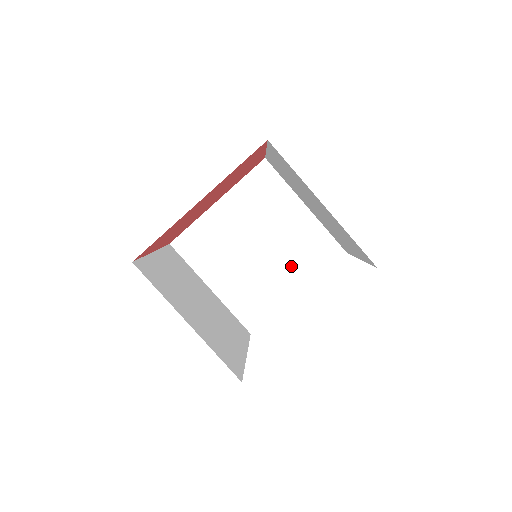
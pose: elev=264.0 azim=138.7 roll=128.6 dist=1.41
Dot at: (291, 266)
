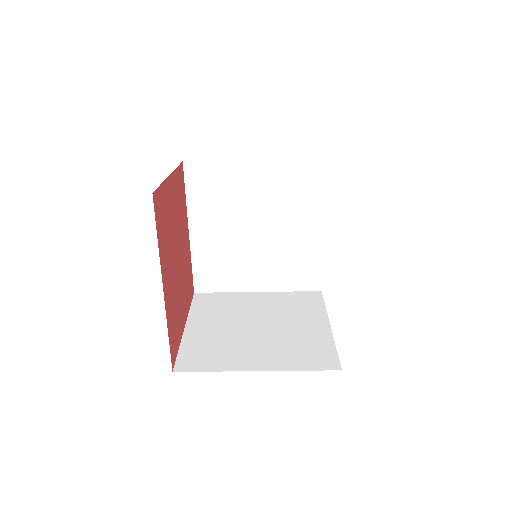
Dot at: (296, 216)
